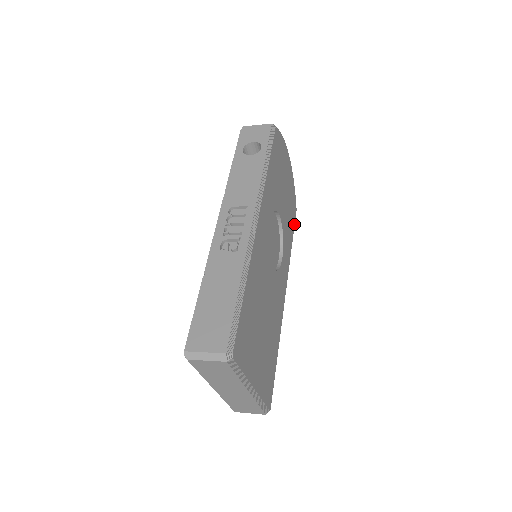
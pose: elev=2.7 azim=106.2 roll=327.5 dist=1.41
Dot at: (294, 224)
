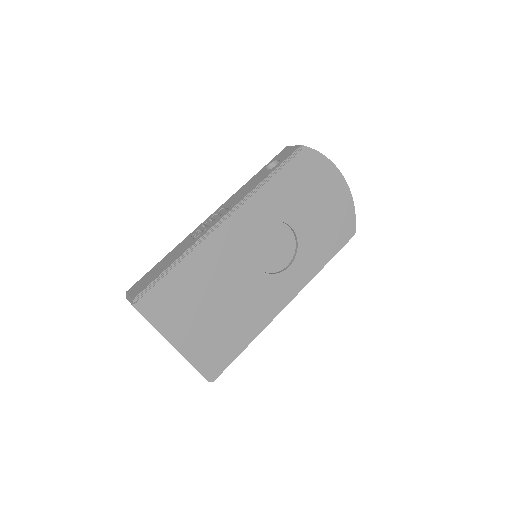
Dot at: (342, 245)
